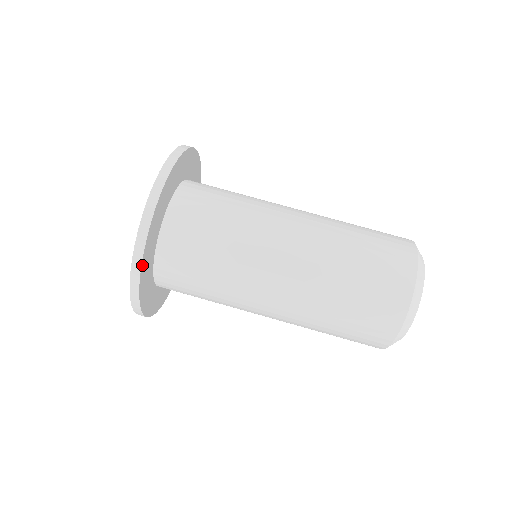
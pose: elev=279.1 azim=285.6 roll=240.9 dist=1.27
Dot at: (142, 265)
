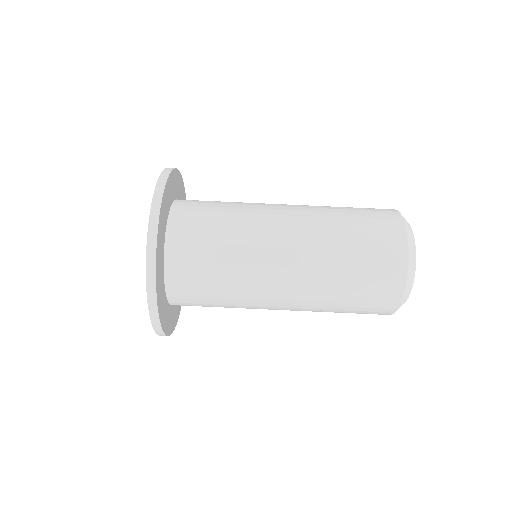
Dot at: (156, 286)
